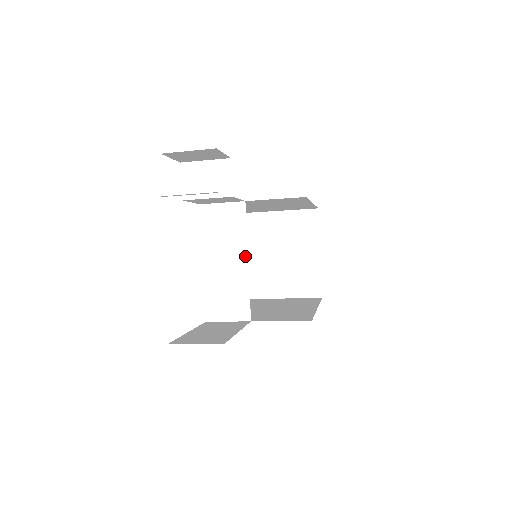
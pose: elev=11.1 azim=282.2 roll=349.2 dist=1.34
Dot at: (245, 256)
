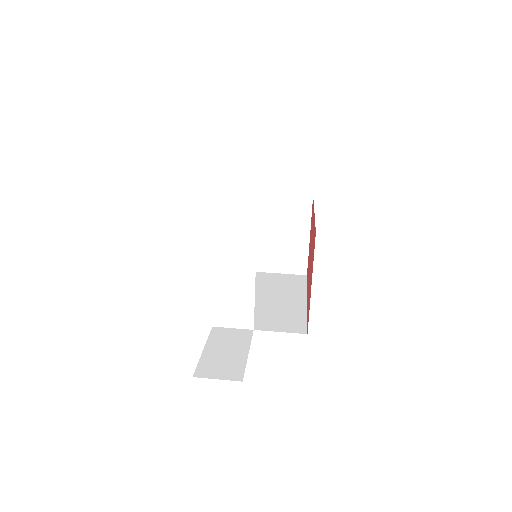
Dot at: (253, 276)
